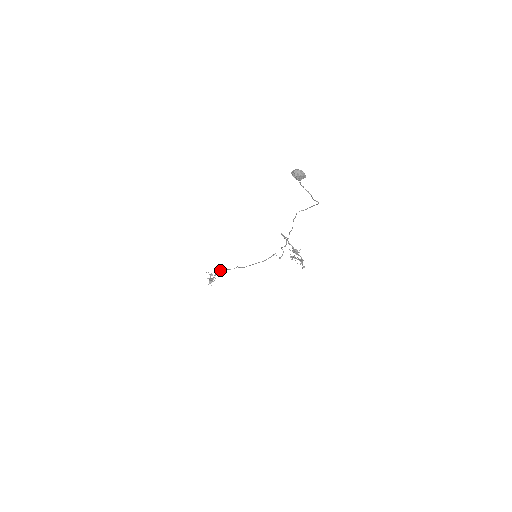
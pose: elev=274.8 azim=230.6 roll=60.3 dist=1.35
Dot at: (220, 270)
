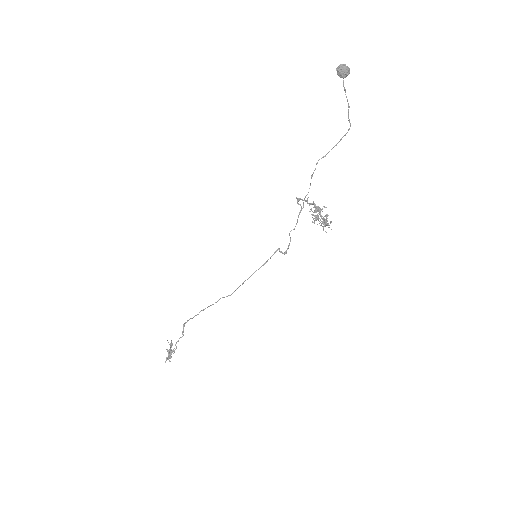
Dot at: (193, 317)
